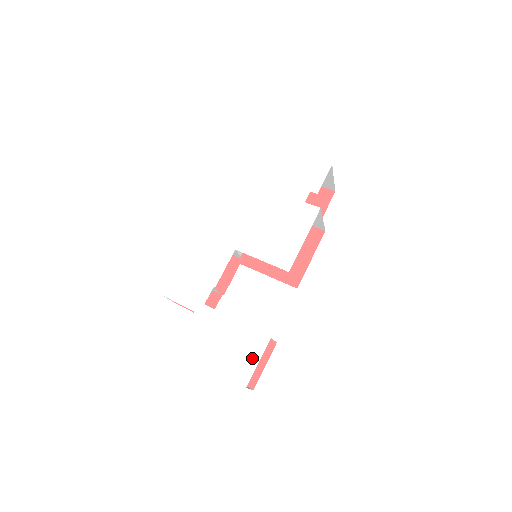
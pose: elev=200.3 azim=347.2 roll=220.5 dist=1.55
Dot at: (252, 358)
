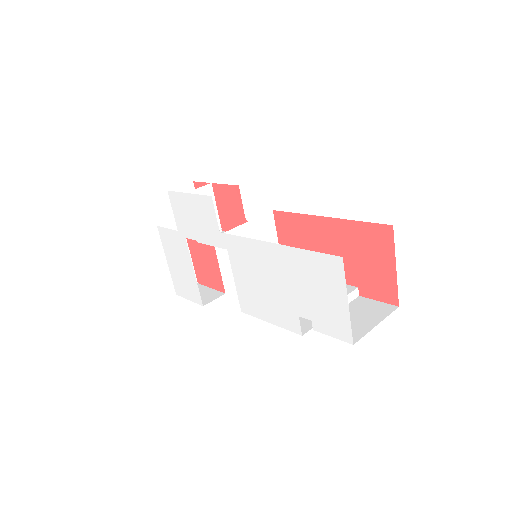
Dot at: (188, 294)
